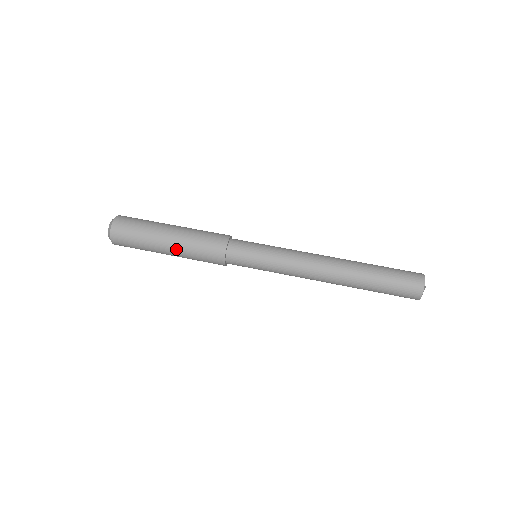
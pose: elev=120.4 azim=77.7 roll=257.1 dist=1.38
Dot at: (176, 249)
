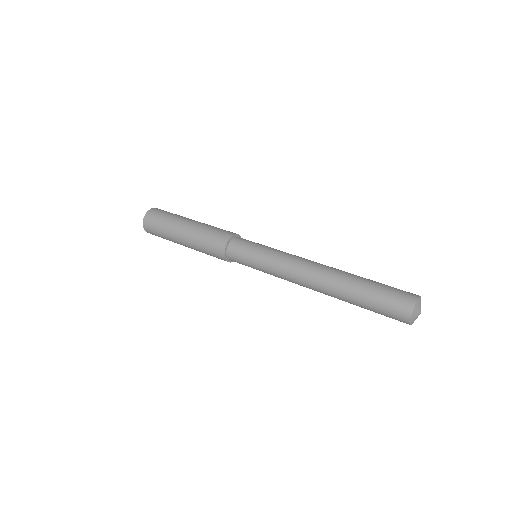
Dot at: (195, 224)
